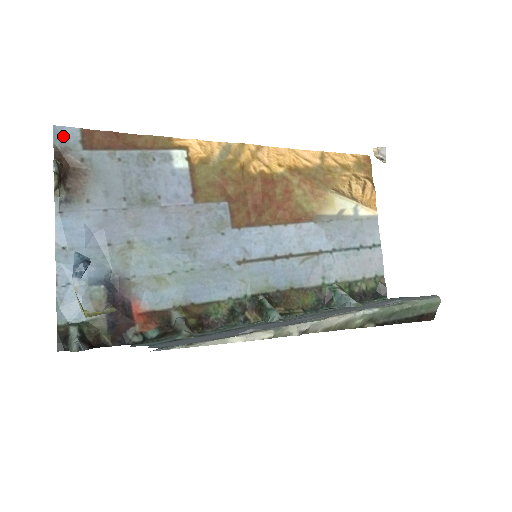
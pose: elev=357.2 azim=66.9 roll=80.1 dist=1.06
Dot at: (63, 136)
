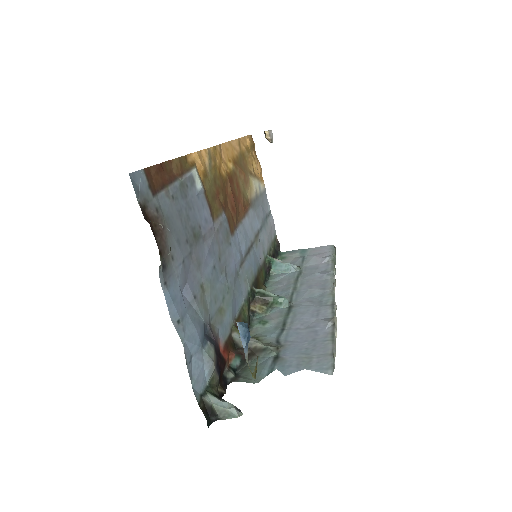
Dot at: (137, 185)
